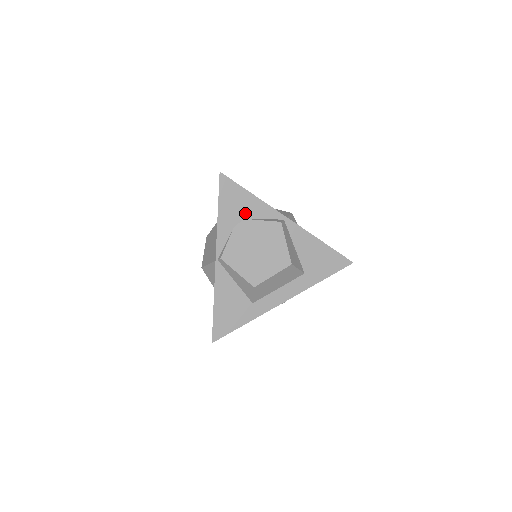
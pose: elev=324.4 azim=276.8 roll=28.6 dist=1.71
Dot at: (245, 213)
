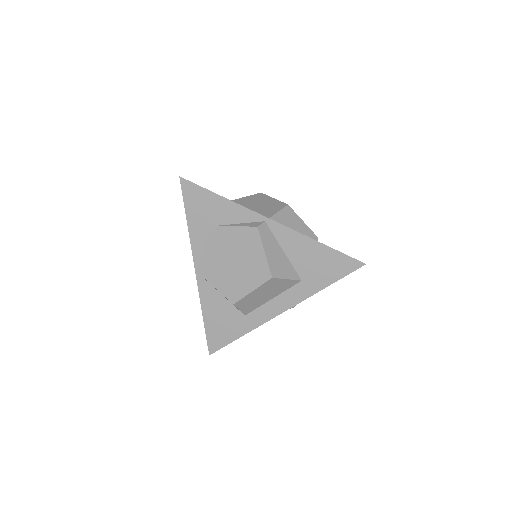
Dot at: (217, 219)
